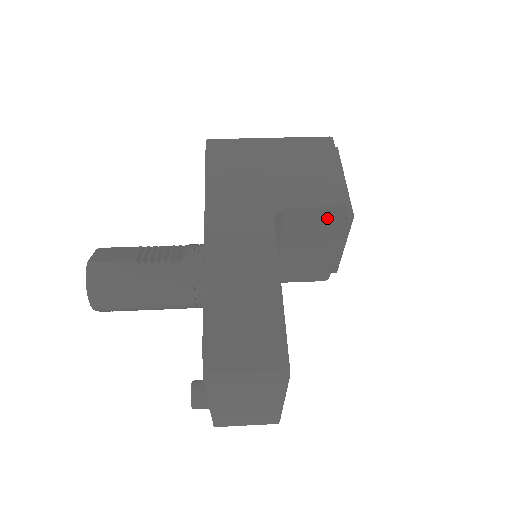
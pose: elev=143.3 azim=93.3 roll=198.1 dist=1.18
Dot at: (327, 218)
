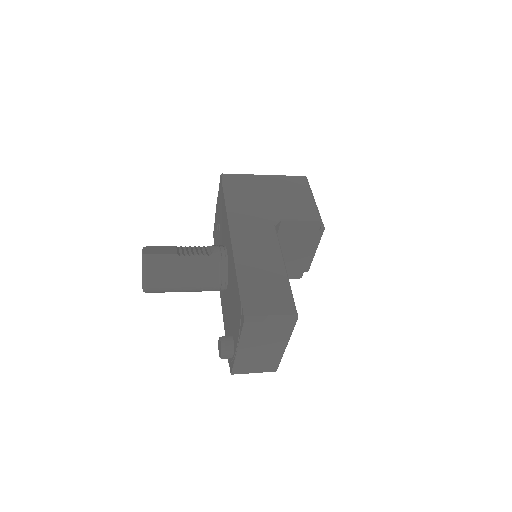
Dot at: (307, 229)
